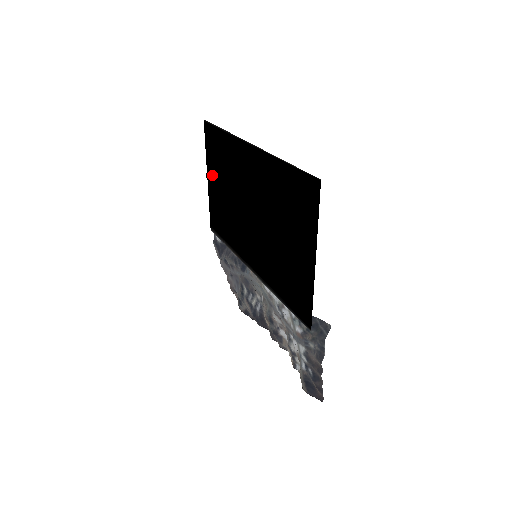
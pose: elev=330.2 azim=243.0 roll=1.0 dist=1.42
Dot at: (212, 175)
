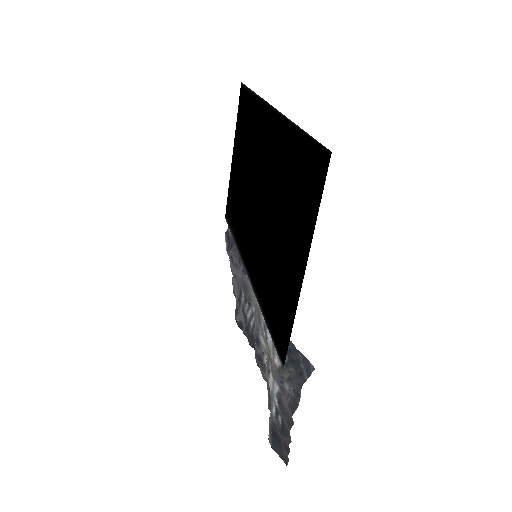
Dot at: (236, 151)
